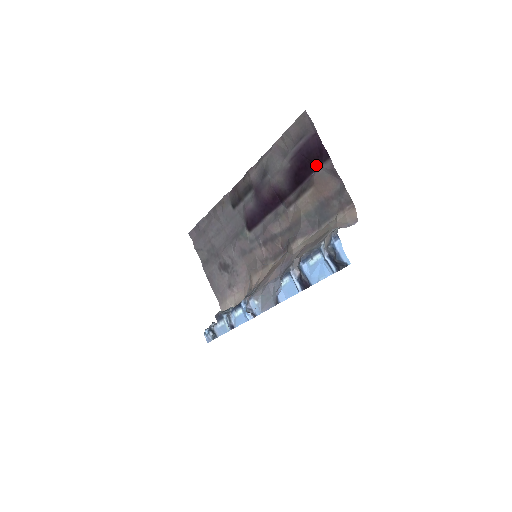
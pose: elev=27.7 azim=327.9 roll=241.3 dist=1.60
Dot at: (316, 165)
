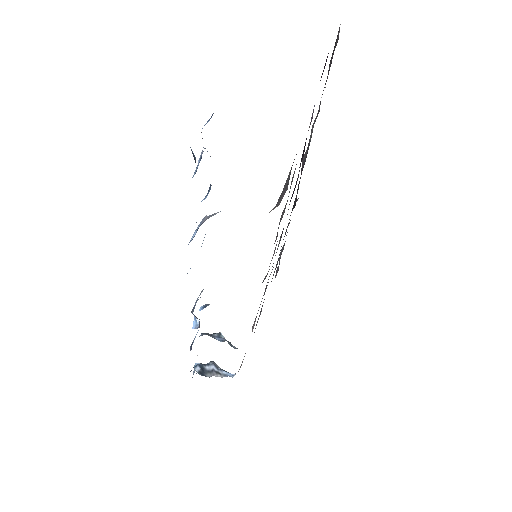
Dot at: occluded
